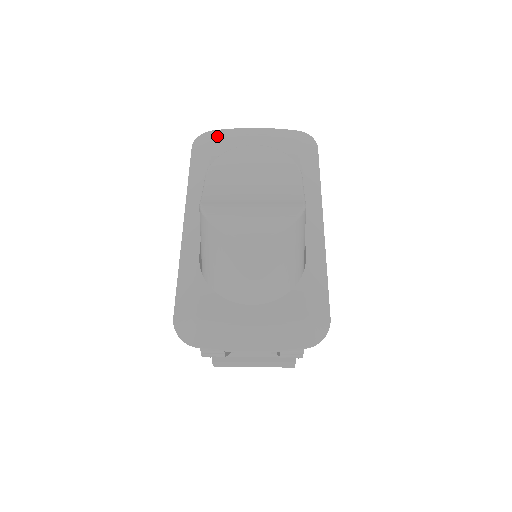
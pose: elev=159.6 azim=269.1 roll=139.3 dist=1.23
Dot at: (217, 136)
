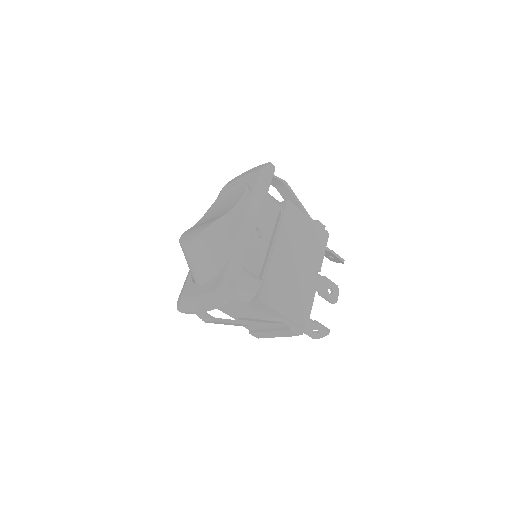
Dot at: (227, 184)
